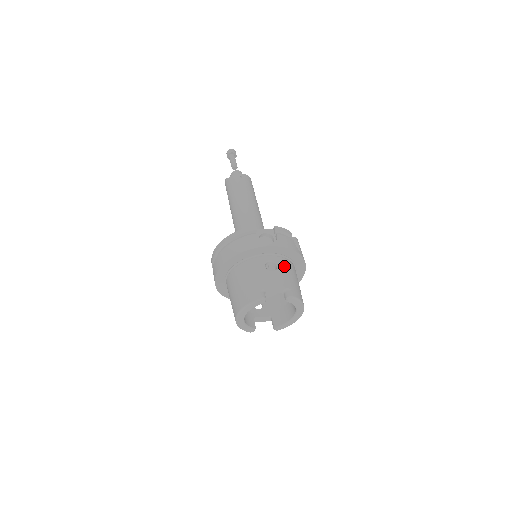
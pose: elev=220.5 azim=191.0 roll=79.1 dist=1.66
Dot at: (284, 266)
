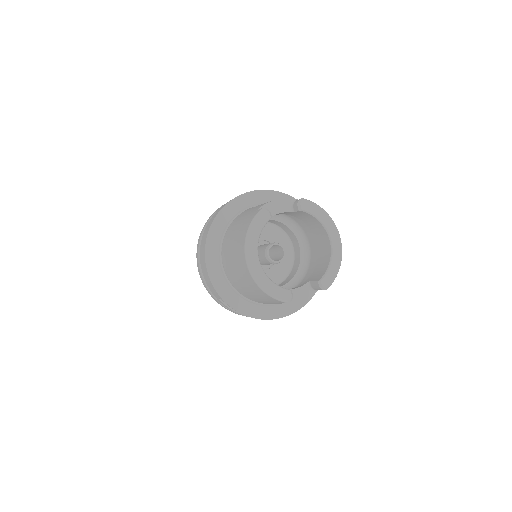
Dot at: occluded
